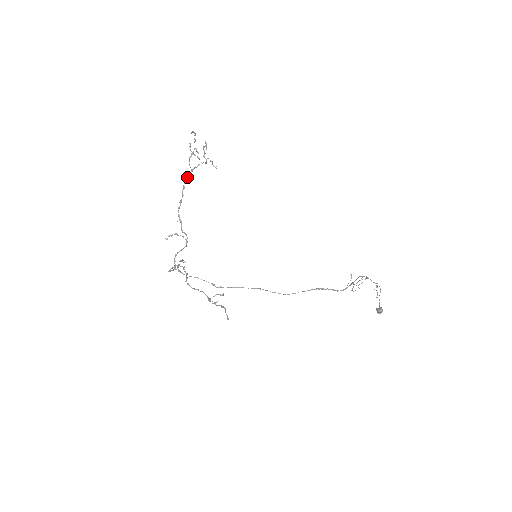
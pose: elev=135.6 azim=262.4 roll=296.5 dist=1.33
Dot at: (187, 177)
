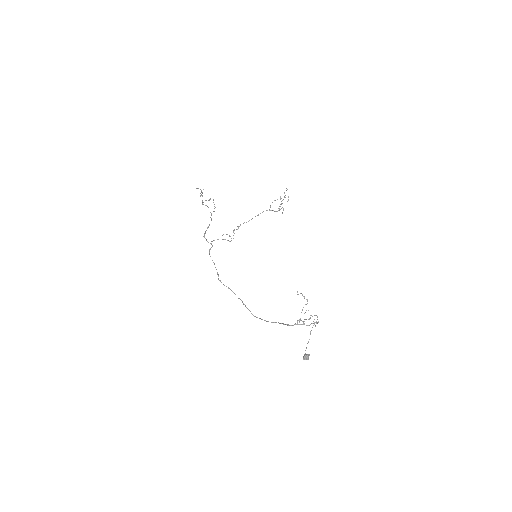
Dot at: occluded
